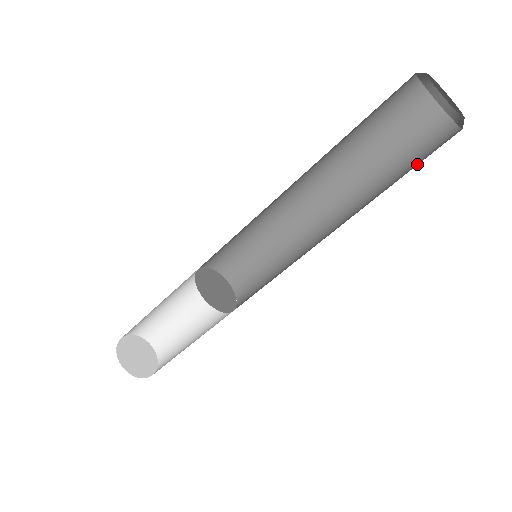
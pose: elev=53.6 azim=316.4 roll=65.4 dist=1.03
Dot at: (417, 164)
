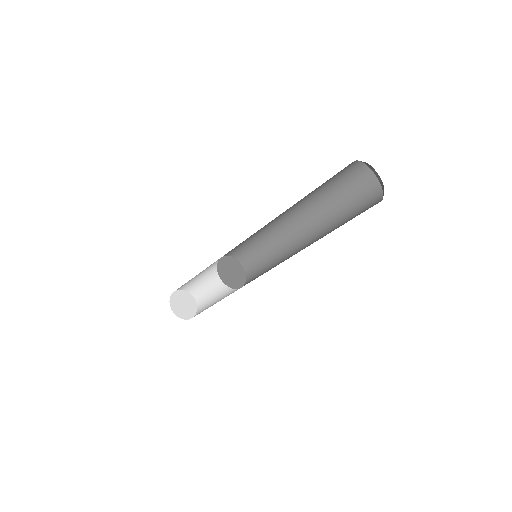
Dot at: (351, 219)
